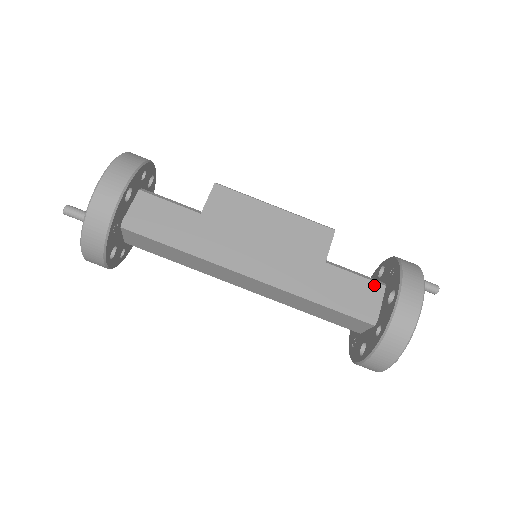
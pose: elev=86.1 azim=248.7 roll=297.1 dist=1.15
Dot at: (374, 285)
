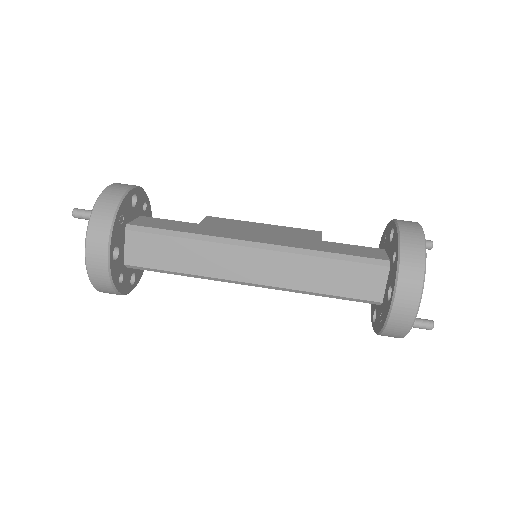
Dot at: (373, 249)
